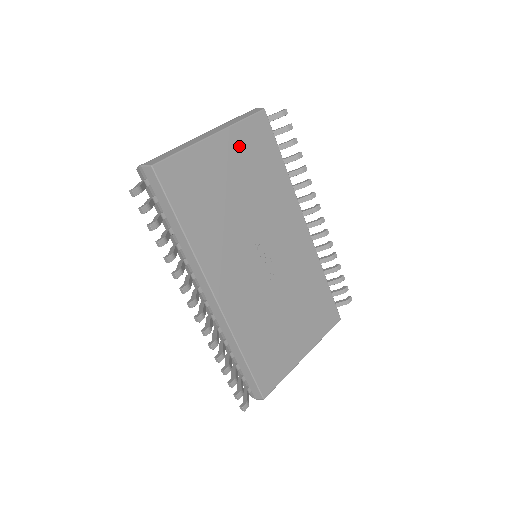
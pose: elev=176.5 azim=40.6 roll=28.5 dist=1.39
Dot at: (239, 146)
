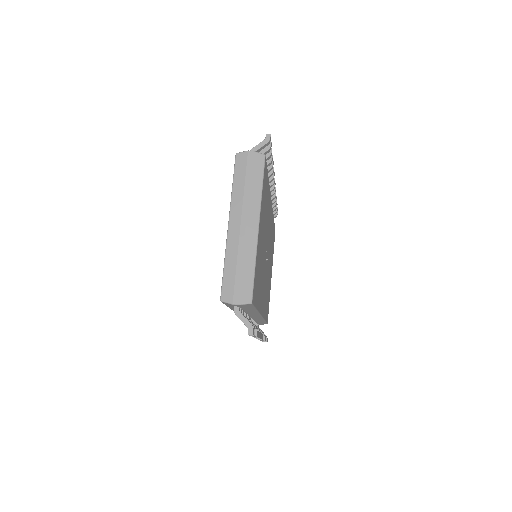
Dot at: (262, 210)
